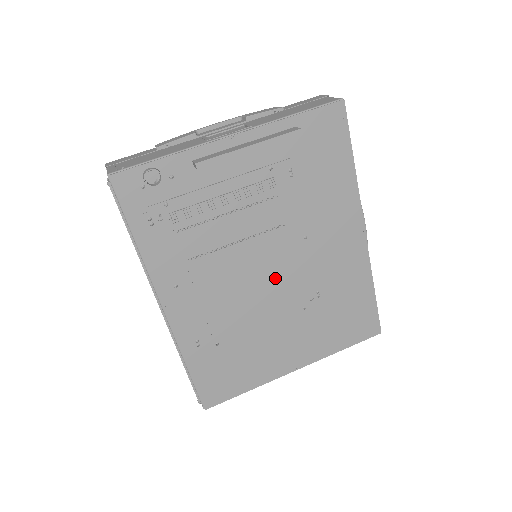
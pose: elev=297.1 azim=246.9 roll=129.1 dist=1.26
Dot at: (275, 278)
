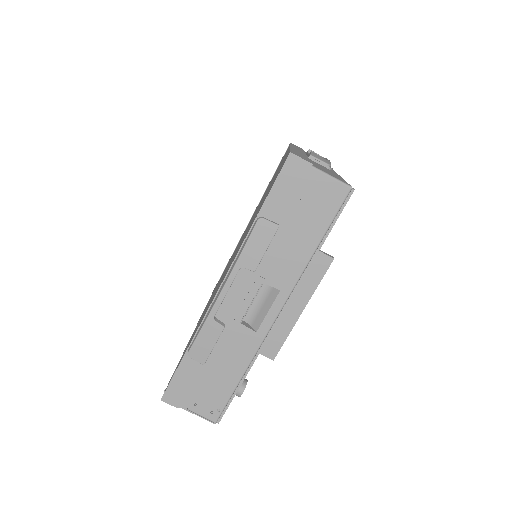
Dot at: occluded
